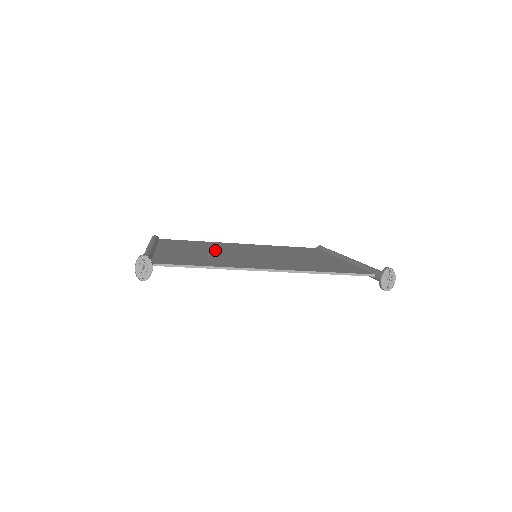
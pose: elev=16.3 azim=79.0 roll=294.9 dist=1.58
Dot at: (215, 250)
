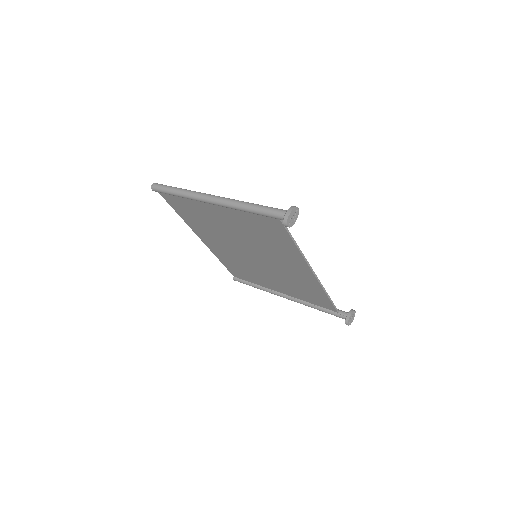
Dot at: occluded
